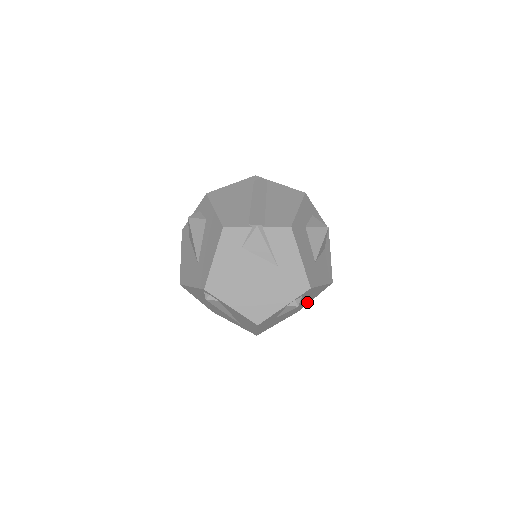
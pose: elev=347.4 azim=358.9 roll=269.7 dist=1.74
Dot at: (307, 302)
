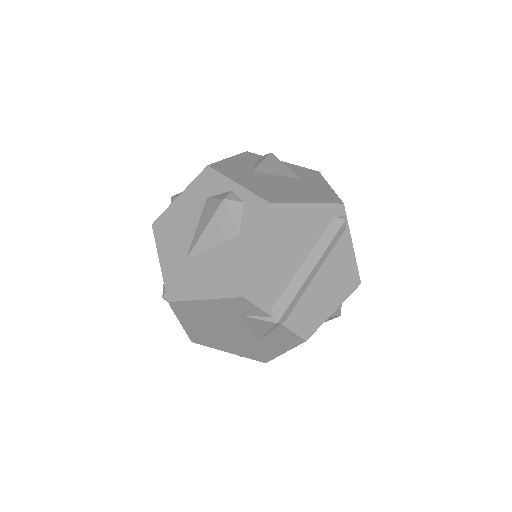
Dot at: occluded
